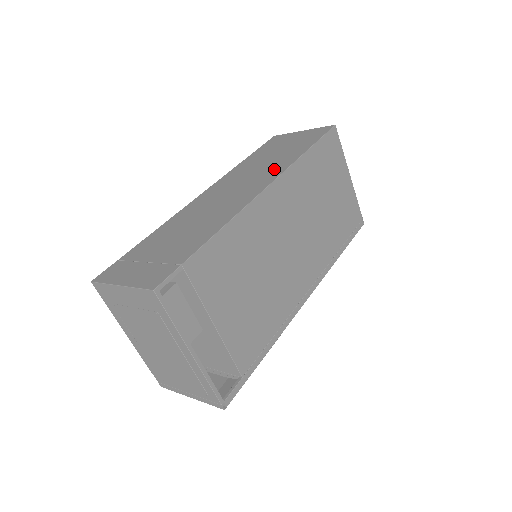
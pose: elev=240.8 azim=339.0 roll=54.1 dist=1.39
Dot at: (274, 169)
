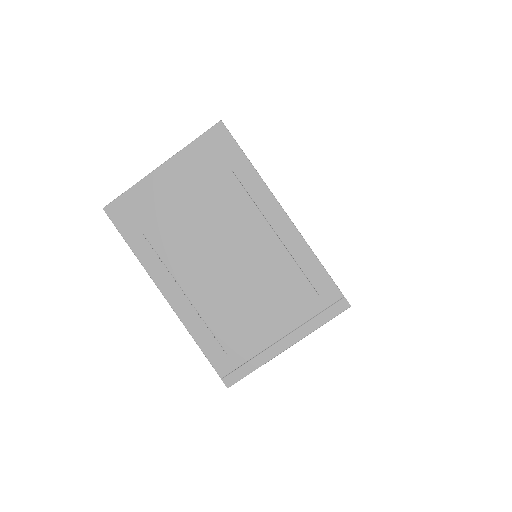
Dot at: occluded
